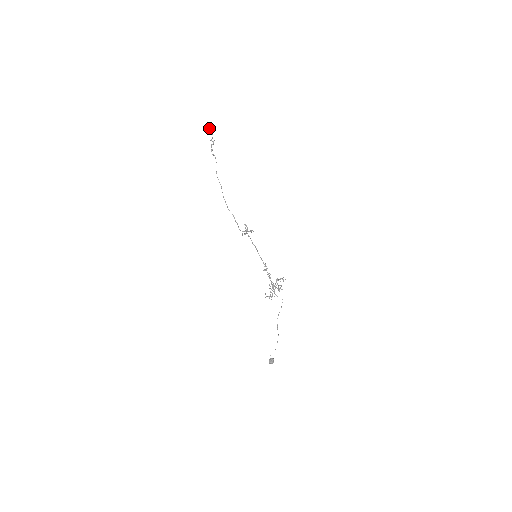
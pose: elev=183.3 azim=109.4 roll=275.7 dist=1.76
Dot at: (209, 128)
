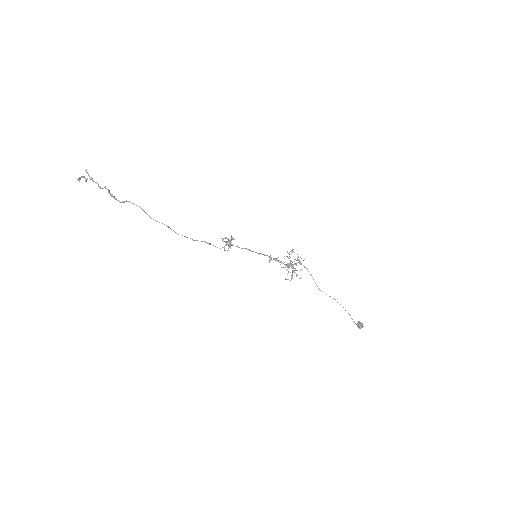
Dot at: occluded
